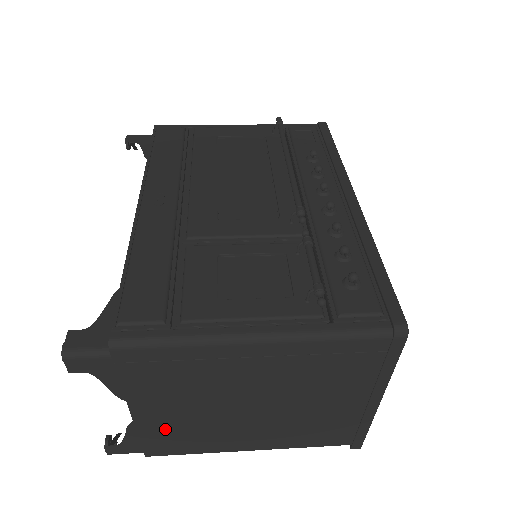
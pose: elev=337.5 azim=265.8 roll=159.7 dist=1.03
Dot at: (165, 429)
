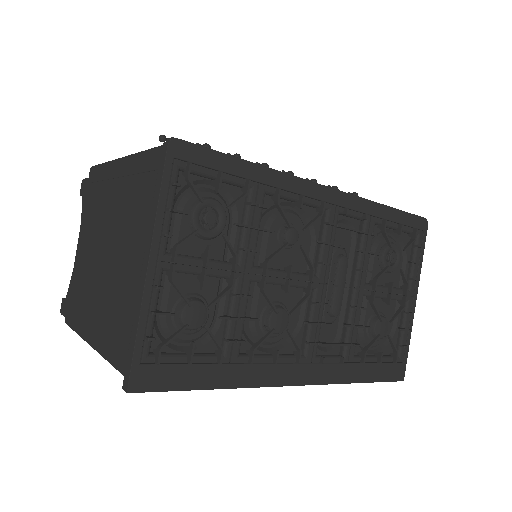
Dot at: (78, 278)
